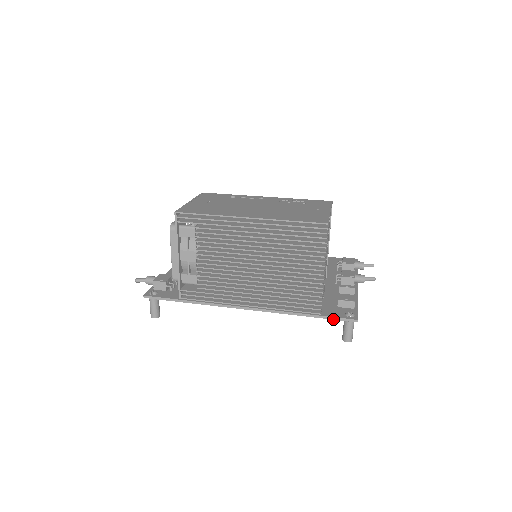
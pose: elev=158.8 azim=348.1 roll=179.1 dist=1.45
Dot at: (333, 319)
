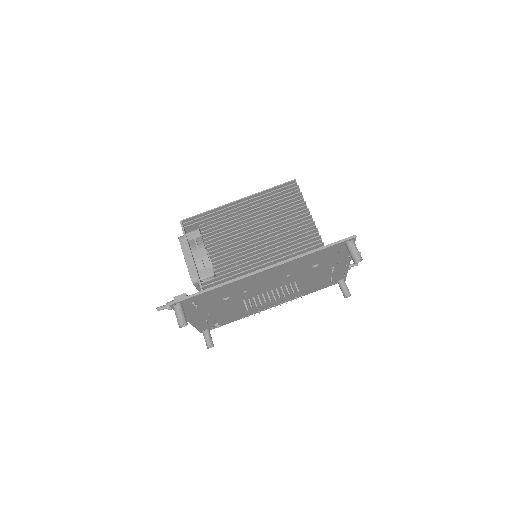
Dot at: (336, 244)
